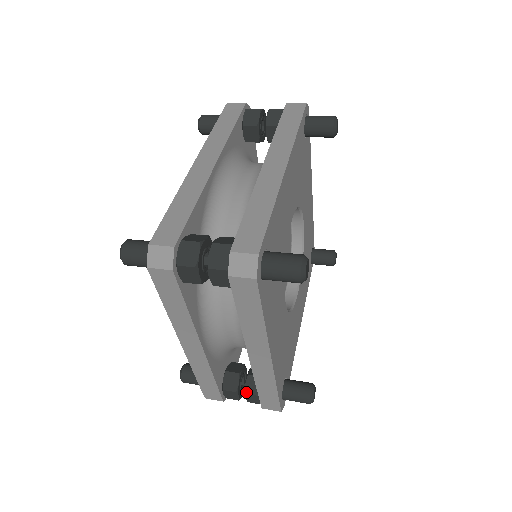
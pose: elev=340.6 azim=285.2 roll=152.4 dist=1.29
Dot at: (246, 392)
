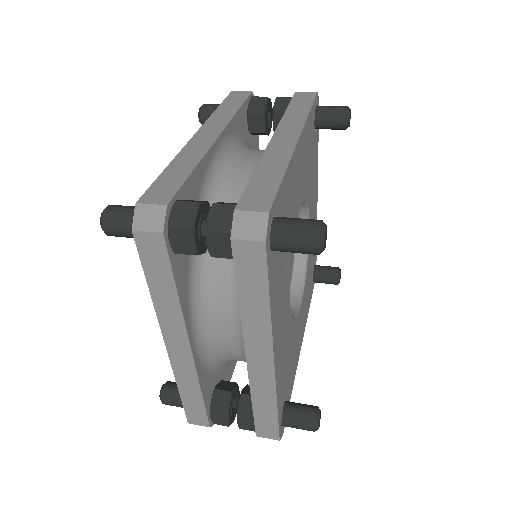
Dot at: (238, 414)
